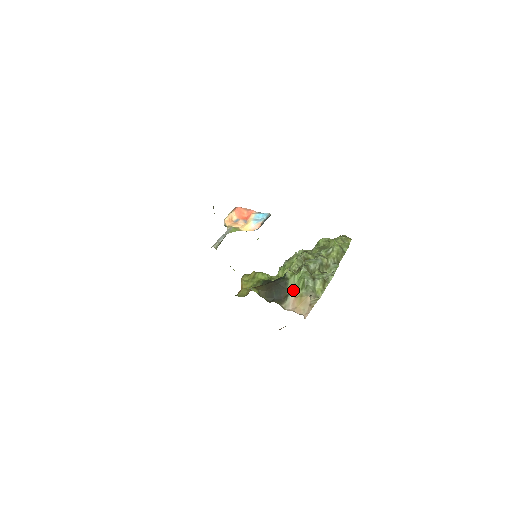
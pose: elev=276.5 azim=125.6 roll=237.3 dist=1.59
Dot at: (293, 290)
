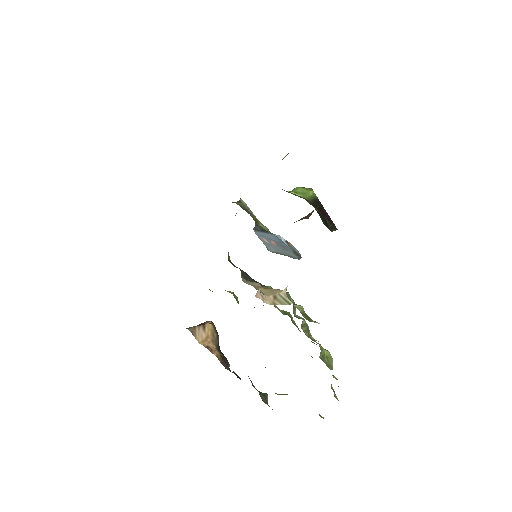
Dot at: occluded
